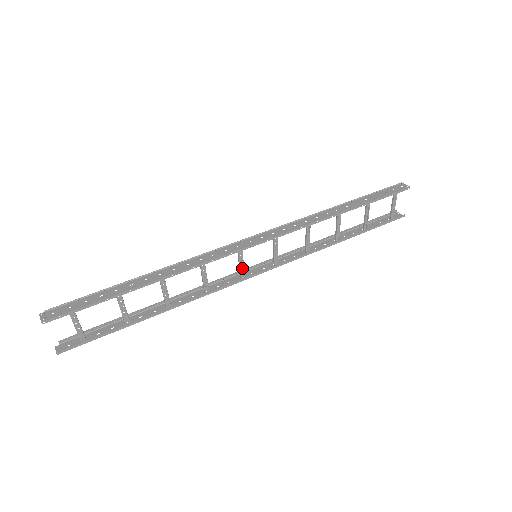
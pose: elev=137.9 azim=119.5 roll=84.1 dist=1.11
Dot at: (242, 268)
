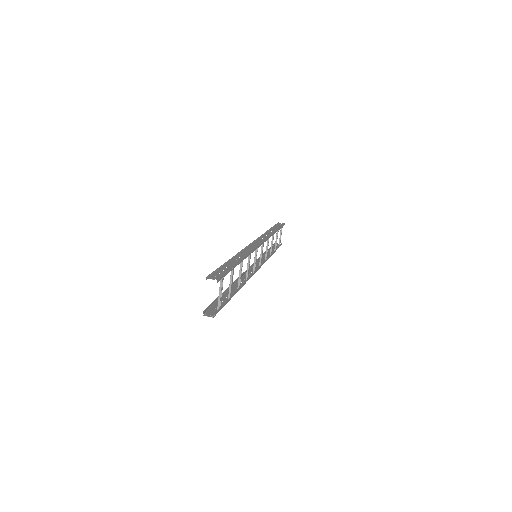
Dot at: (254, 263)
